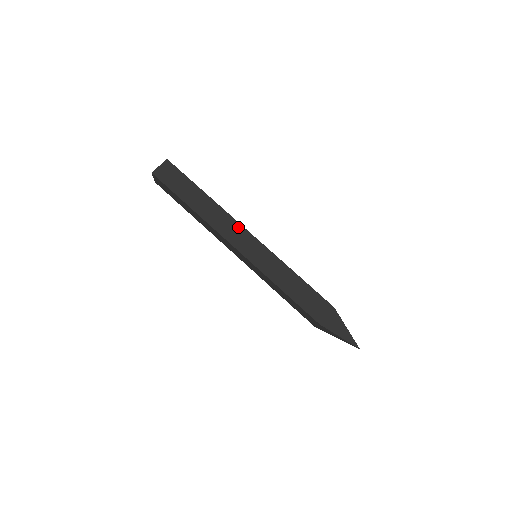
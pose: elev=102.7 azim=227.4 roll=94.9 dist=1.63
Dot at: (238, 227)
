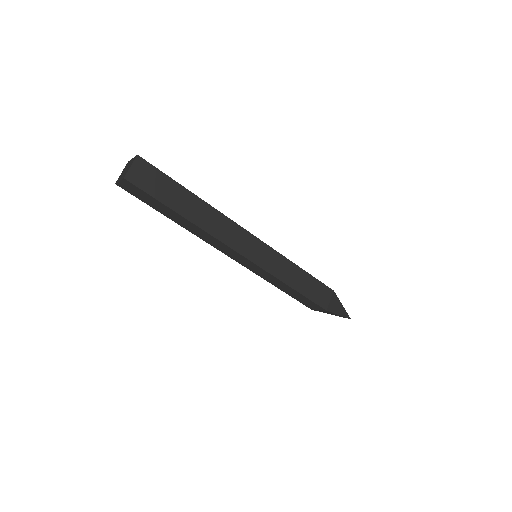
Dot at: (228, 249)
